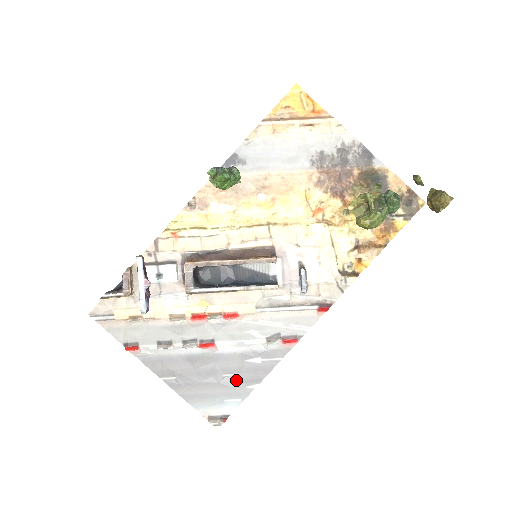
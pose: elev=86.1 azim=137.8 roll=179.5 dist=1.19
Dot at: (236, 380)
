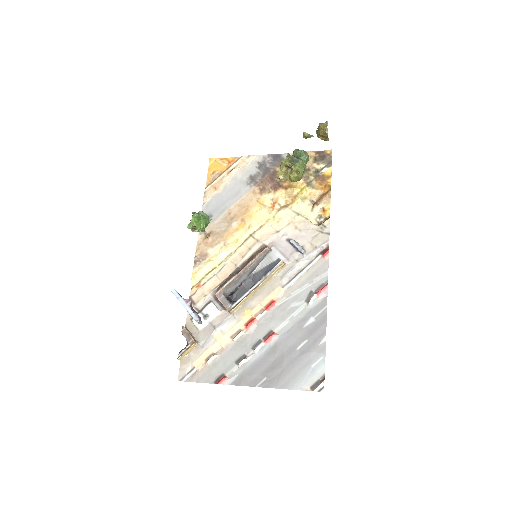
Dot at: (308, 345)
